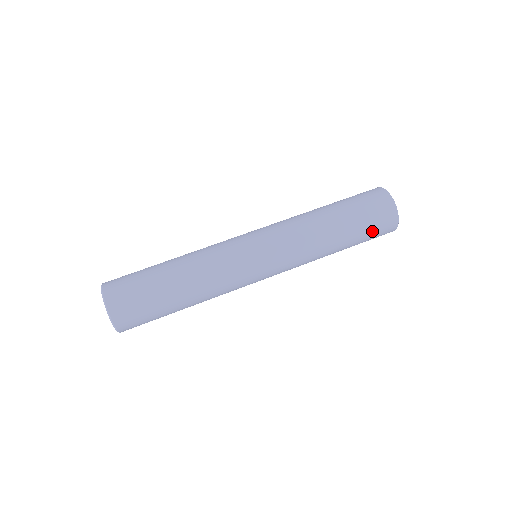
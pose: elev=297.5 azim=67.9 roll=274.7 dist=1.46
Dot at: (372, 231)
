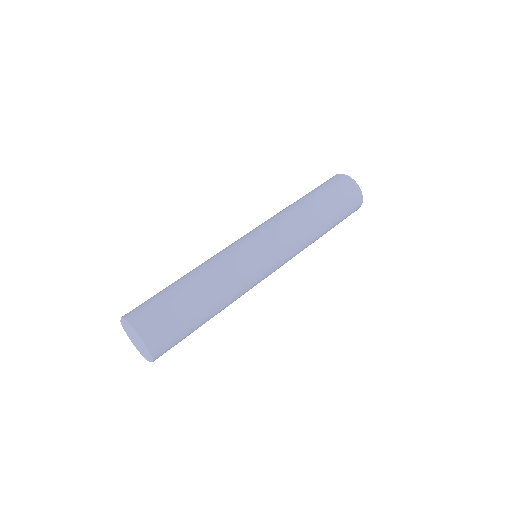
Dot at: (345, 206)
